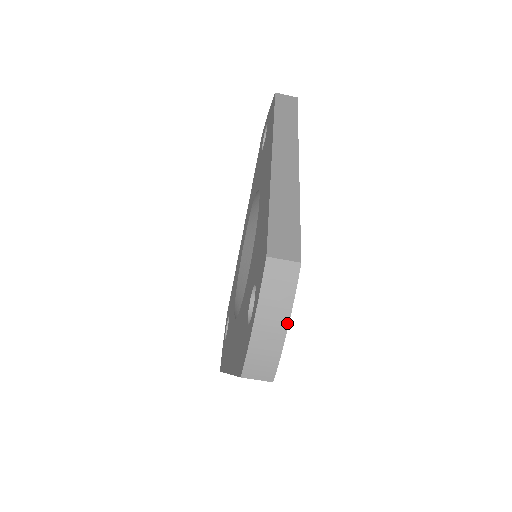
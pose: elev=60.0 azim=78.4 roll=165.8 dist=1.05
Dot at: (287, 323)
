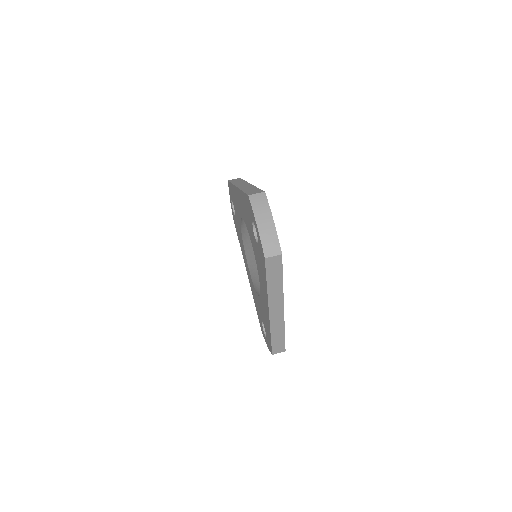
Dot at: (272, 218)
